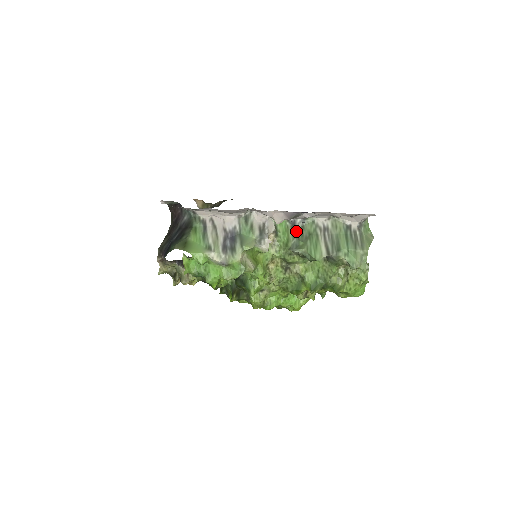
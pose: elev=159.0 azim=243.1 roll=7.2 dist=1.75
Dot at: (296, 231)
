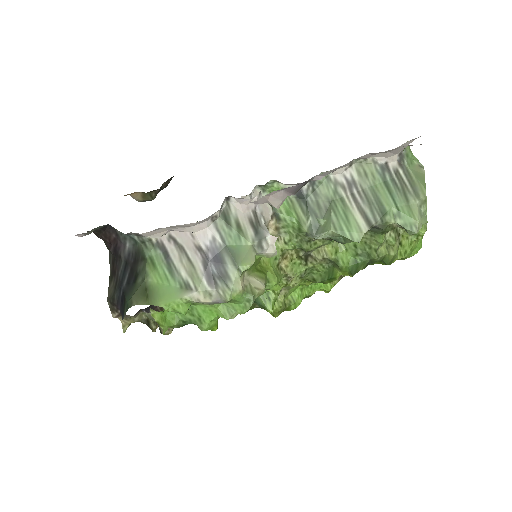
Dot at: (307, 204)
